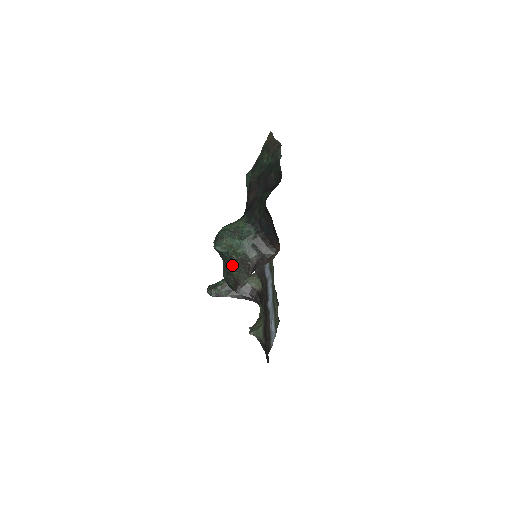
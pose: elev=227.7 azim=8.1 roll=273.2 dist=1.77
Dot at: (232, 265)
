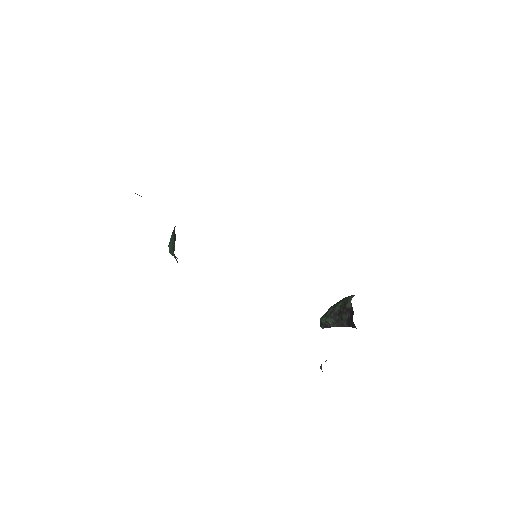
Dot at: occluded
